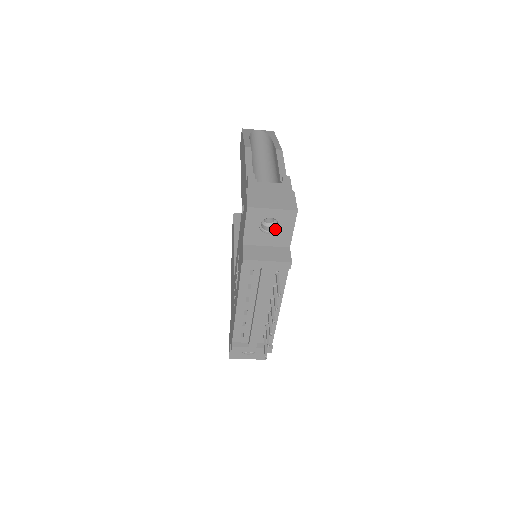
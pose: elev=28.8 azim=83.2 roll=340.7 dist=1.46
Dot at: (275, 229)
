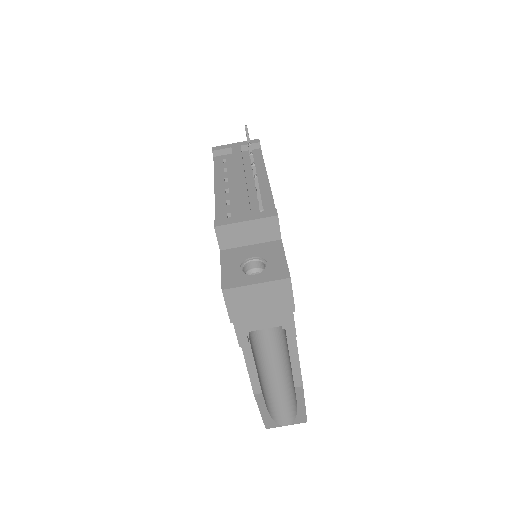
Dot at: occluded
